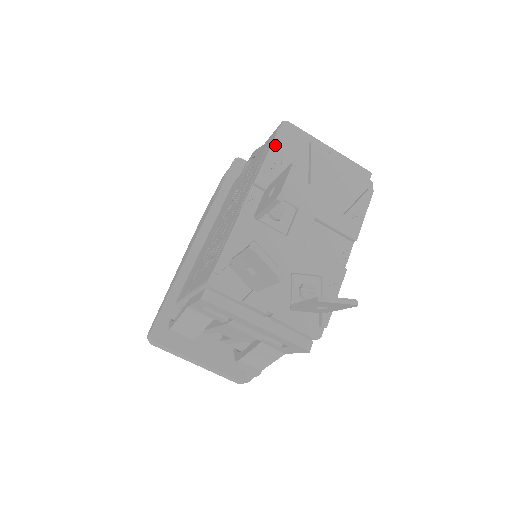
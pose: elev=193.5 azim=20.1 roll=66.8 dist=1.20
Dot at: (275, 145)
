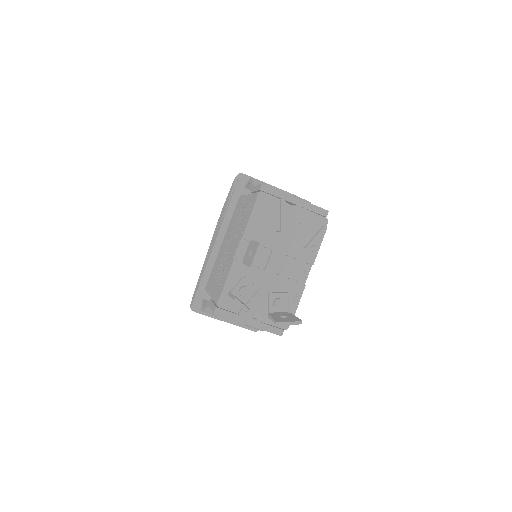
Dot at: (255, 209)
